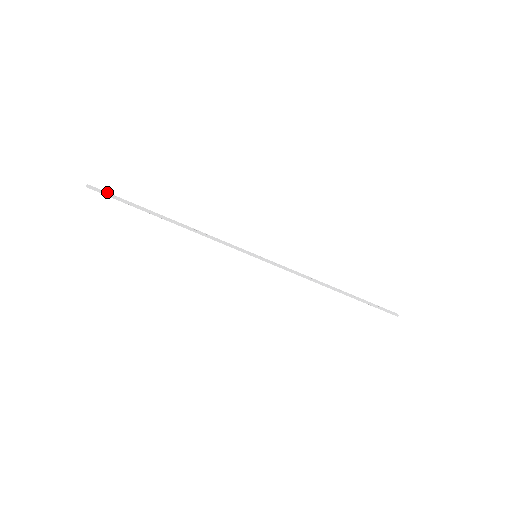
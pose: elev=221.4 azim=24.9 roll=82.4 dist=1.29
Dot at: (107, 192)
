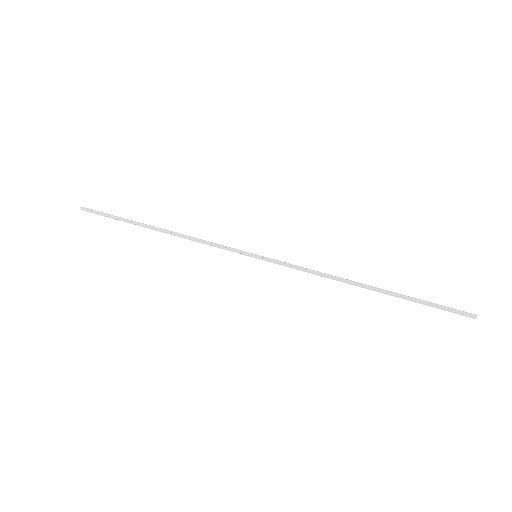
Dot at: (98, 211)
